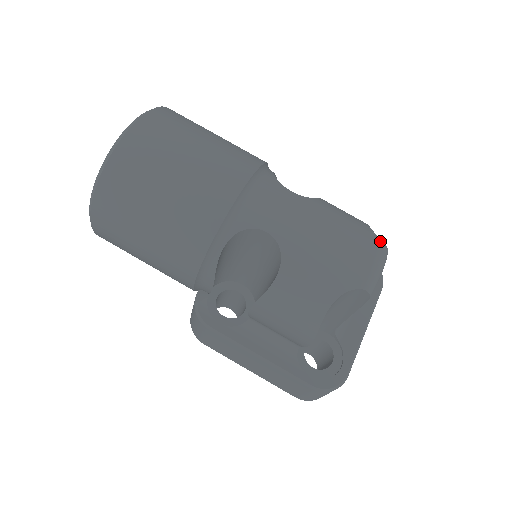
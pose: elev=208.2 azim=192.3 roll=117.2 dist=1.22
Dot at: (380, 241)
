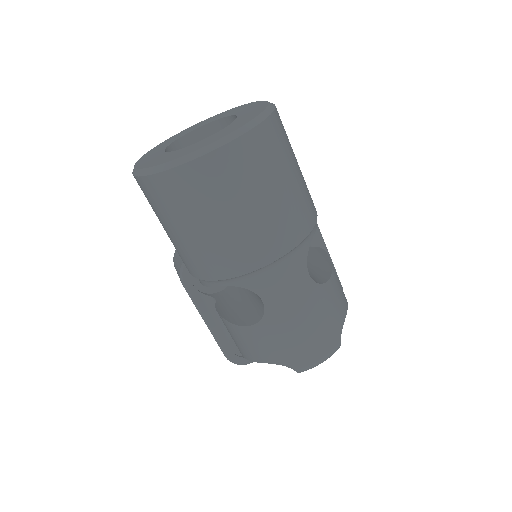
Dot at: (338, 344)
